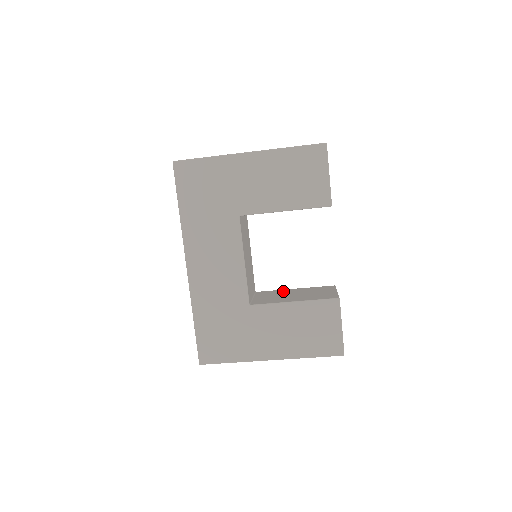
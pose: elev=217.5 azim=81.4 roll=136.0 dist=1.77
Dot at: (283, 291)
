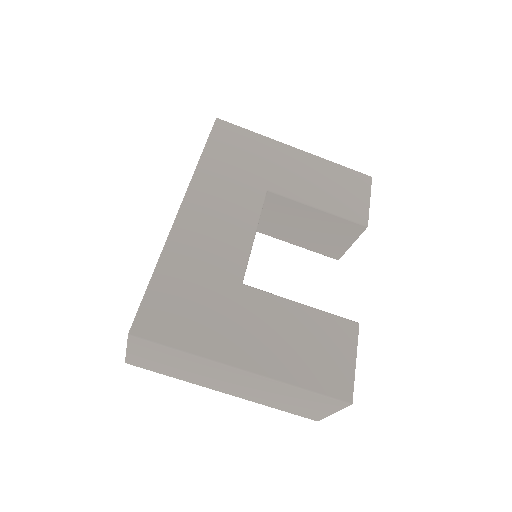
Dot at: occluded
